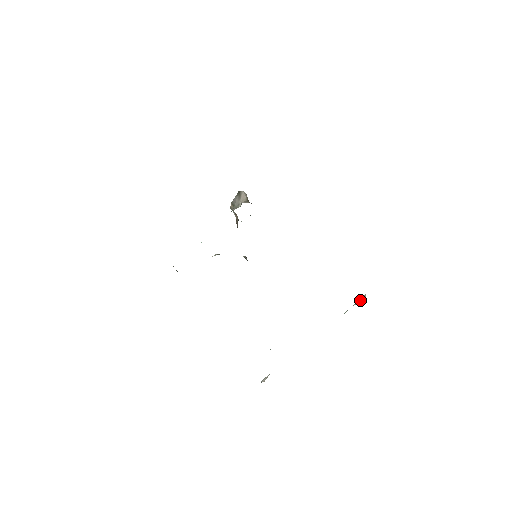
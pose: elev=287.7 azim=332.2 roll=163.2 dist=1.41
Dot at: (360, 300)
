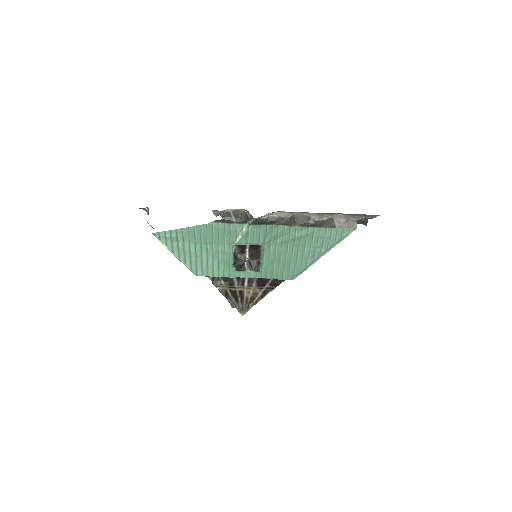
Dot at: occluded
